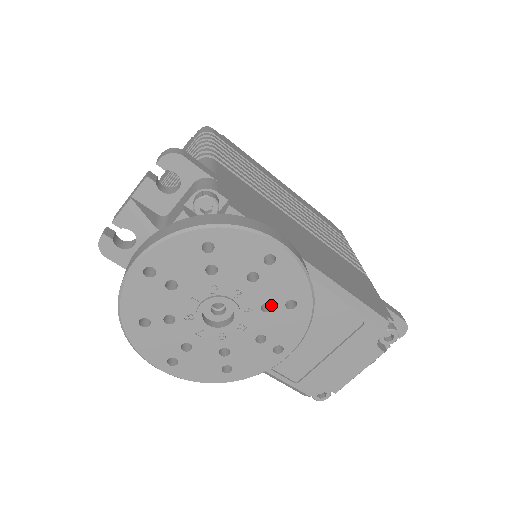
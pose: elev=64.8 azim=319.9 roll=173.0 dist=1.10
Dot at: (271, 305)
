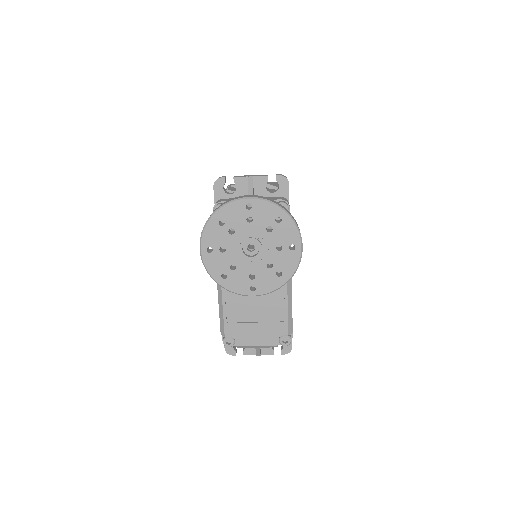
Dot at: (271, 267)
